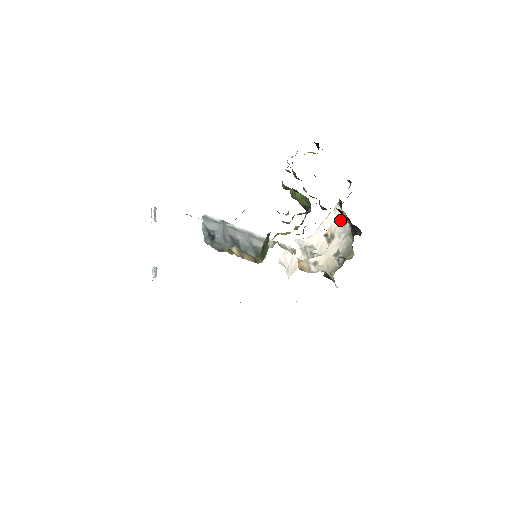
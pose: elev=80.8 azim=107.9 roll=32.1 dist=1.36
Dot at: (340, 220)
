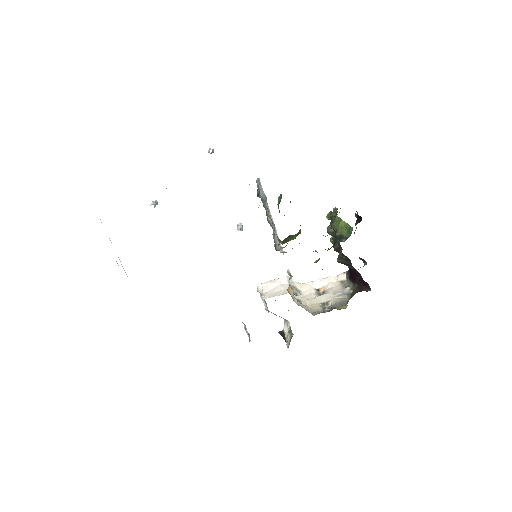
Dot at: (340, 284)
